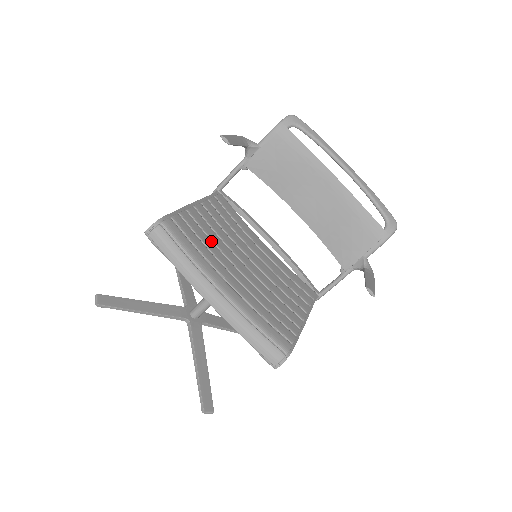
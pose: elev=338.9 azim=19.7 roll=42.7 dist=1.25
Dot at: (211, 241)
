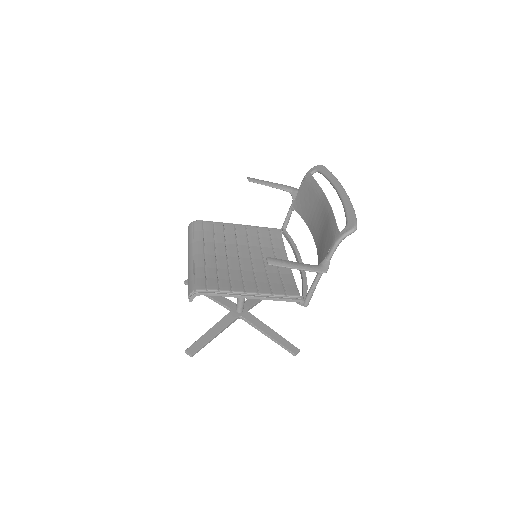
Dot at: (224, 239)
